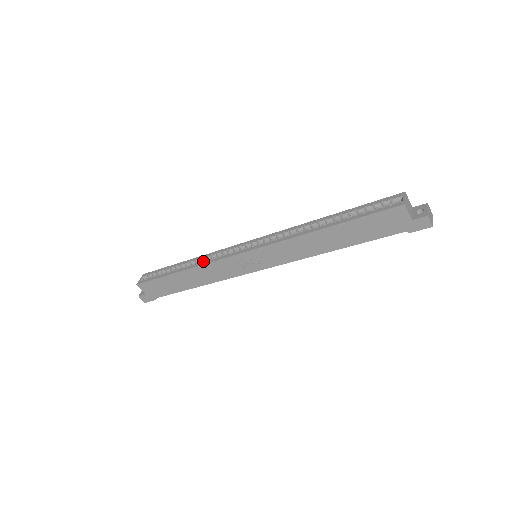
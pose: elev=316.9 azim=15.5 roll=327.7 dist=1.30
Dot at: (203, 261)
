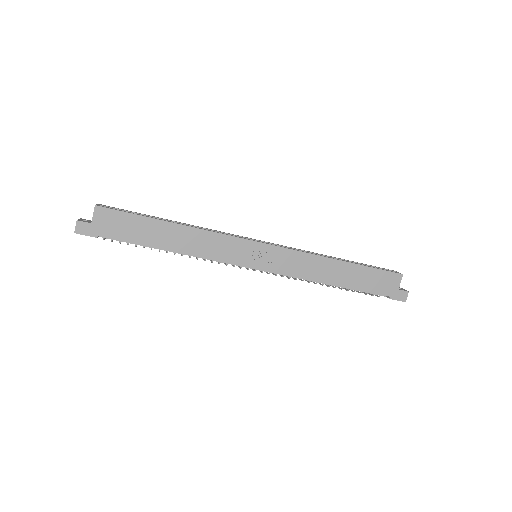
Dot at: occluded
